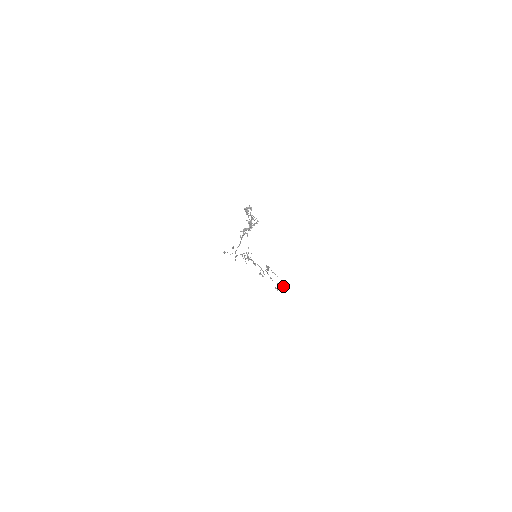
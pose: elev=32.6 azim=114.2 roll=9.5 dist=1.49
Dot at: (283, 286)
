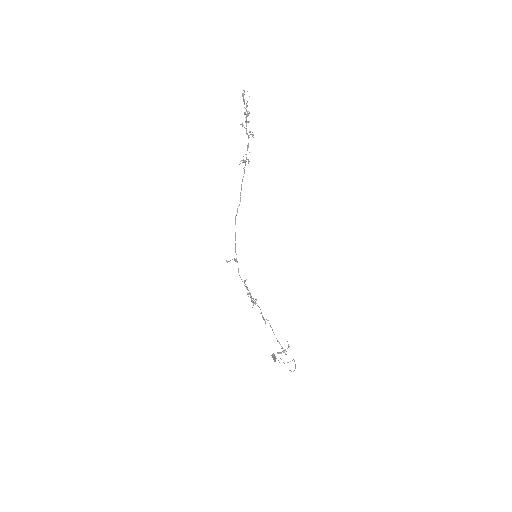
Dot at: (287, 348)
